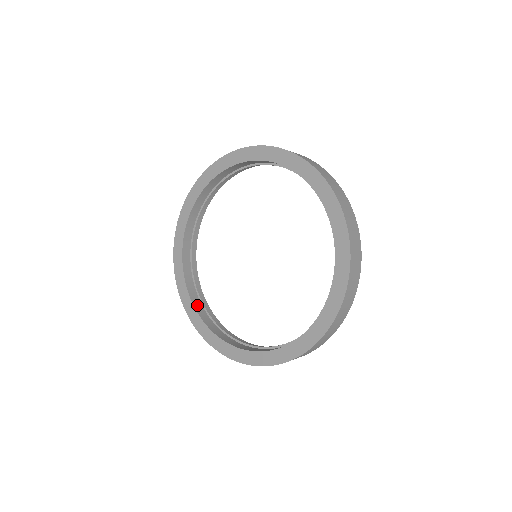
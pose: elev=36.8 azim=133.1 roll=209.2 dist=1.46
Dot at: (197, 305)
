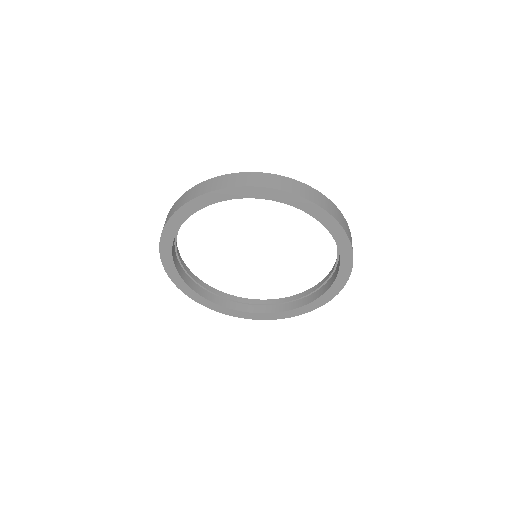
Dot at: (236, 307)
